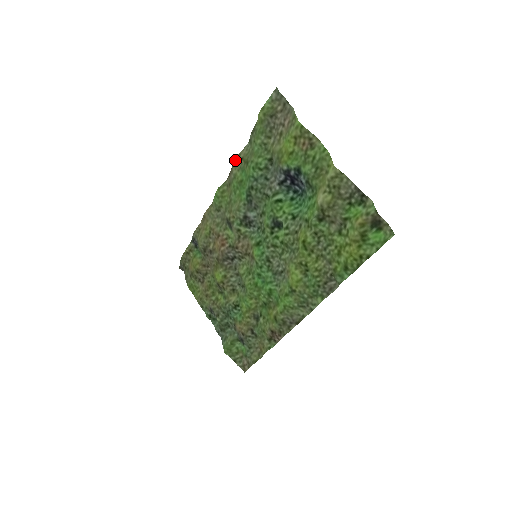
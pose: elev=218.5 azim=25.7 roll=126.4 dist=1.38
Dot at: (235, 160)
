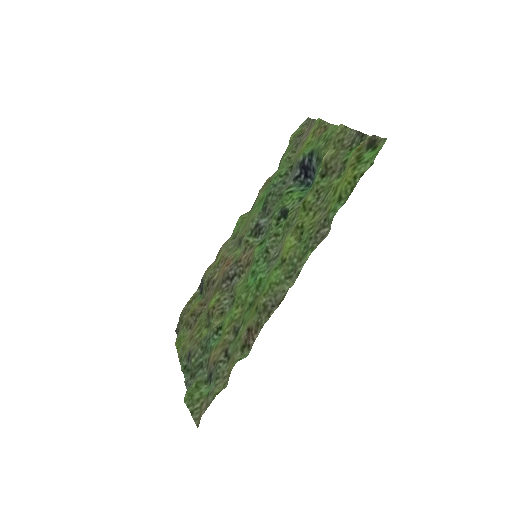
Dot at: (262, 186)
